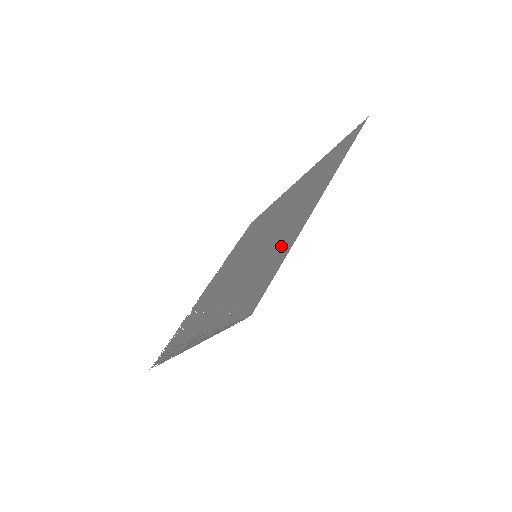
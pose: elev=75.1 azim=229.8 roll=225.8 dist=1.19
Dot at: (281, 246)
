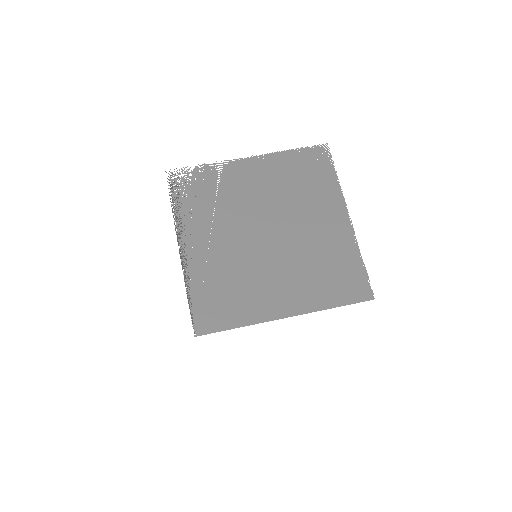
Dot at: (250, 305)
